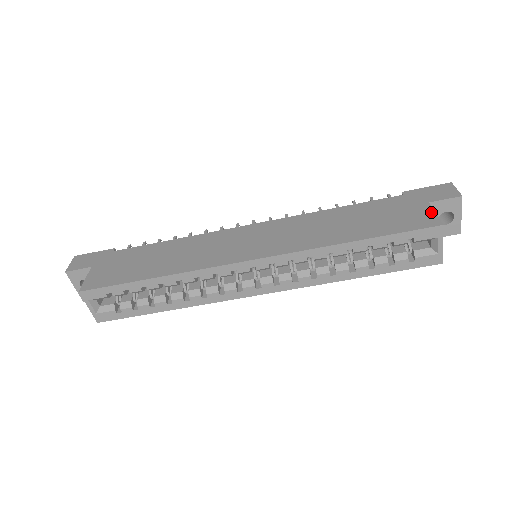
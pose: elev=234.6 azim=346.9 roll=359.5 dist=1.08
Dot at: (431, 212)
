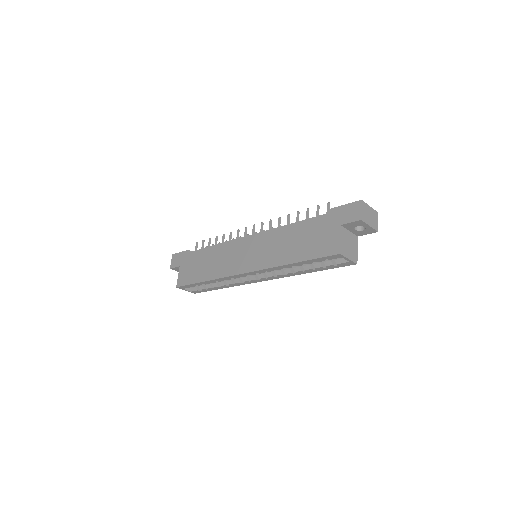
Dot at: (338, 238)
